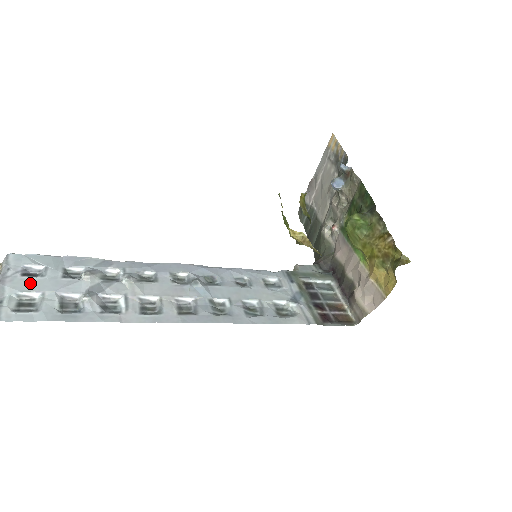
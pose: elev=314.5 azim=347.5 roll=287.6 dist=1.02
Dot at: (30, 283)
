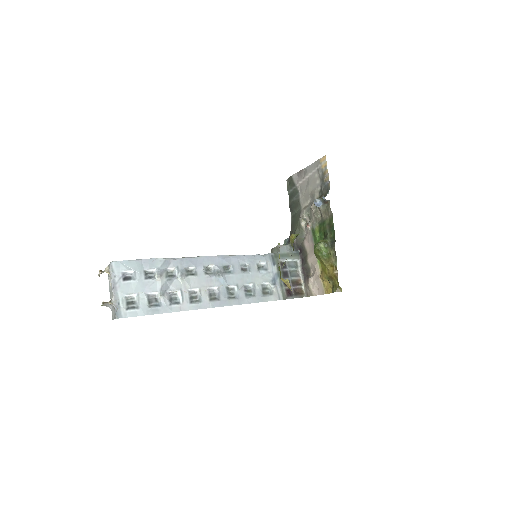
Dot at: (129, 286)
